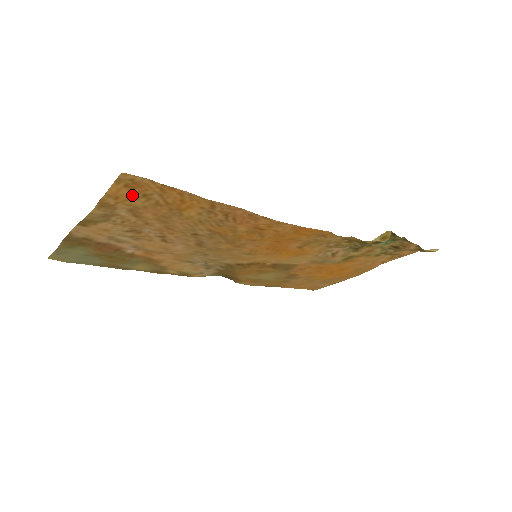
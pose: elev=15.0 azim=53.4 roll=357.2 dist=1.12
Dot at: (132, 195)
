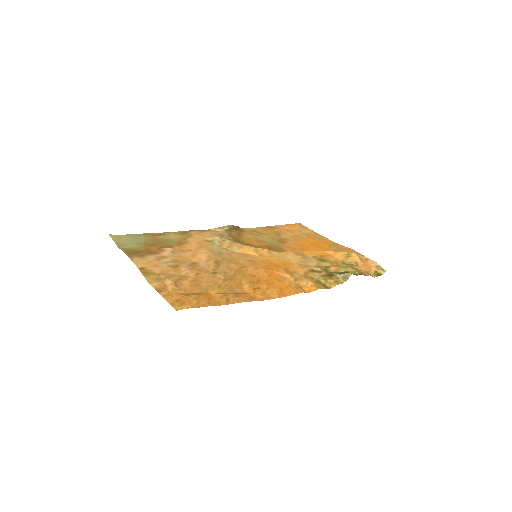
Dot at: (179, 295)
